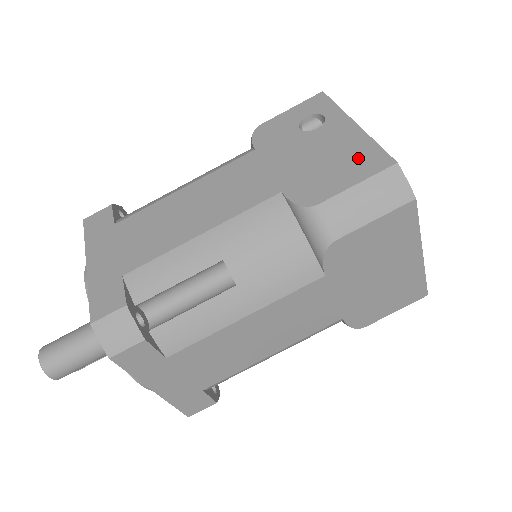
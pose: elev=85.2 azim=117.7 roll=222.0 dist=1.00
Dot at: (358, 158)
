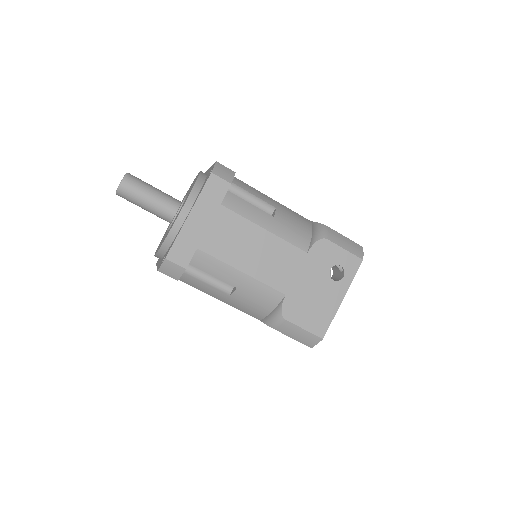
Dot at: (320, 319)
